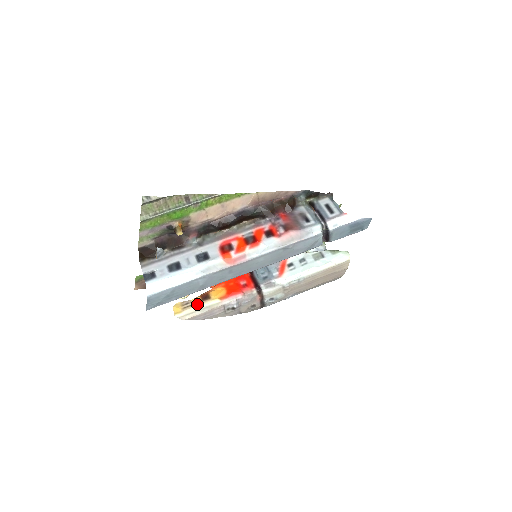
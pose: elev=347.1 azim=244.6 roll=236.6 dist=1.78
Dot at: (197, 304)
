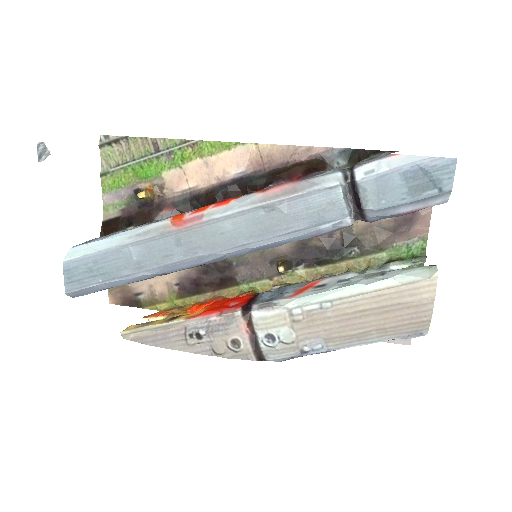
Dot at: (156, 323)
